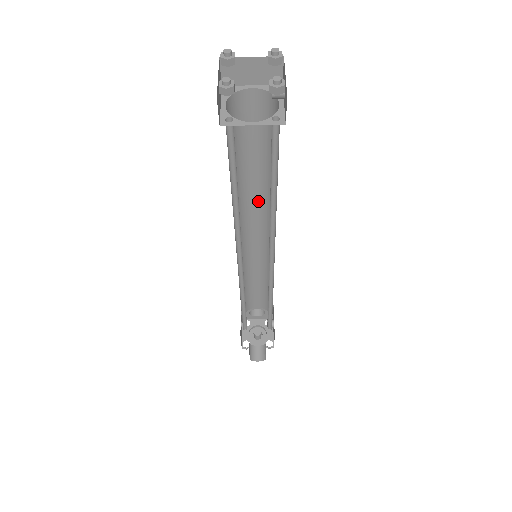
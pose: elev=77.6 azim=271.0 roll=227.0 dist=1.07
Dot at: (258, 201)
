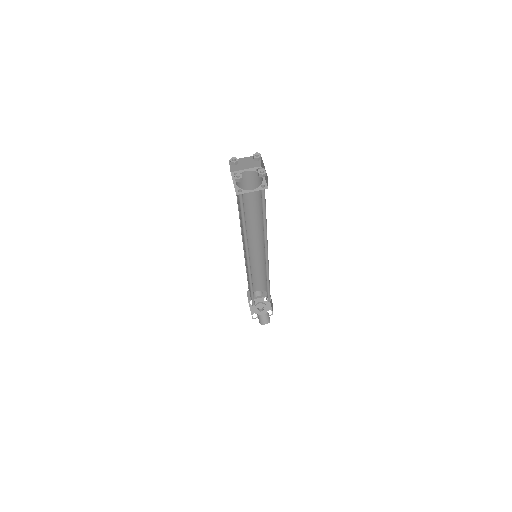
Dot at: (253, 224)
